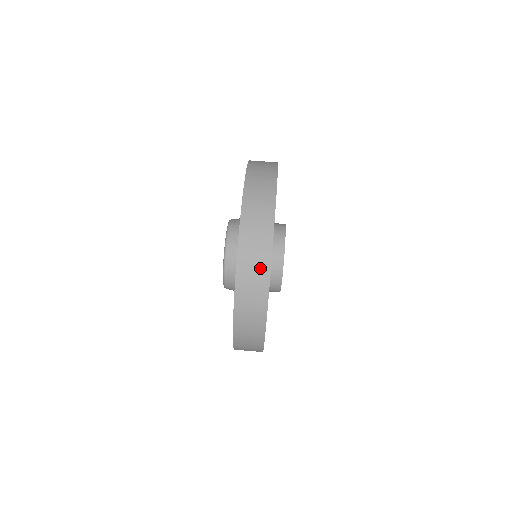
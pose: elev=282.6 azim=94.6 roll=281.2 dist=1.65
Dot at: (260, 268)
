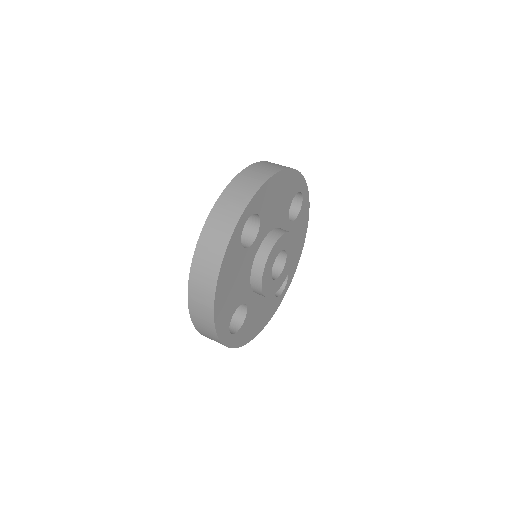
Dot at: (226, 224)
